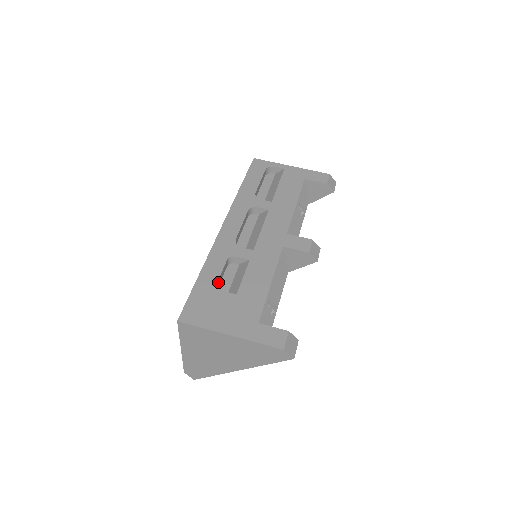
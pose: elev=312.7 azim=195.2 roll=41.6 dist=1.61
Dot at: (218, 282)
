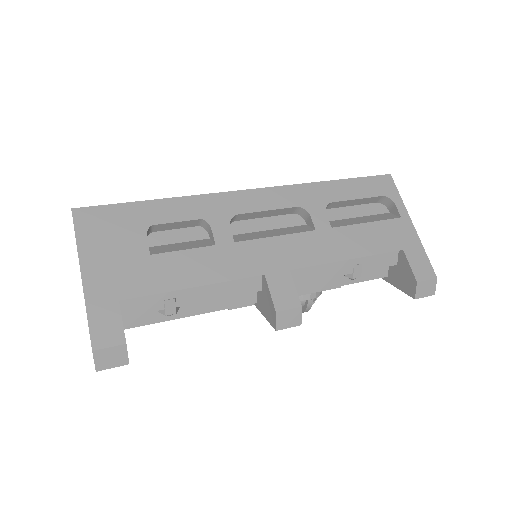
Dot at: (161, 226)
